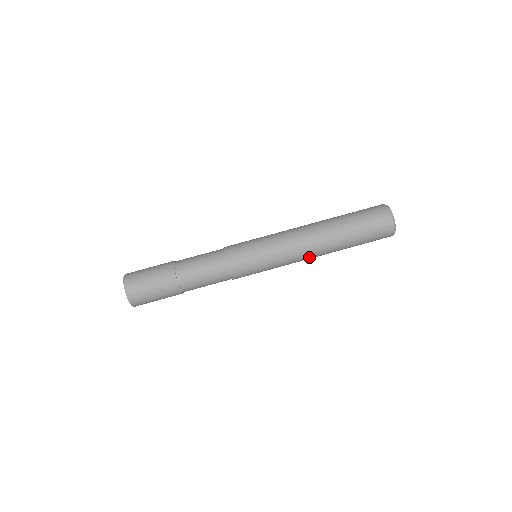
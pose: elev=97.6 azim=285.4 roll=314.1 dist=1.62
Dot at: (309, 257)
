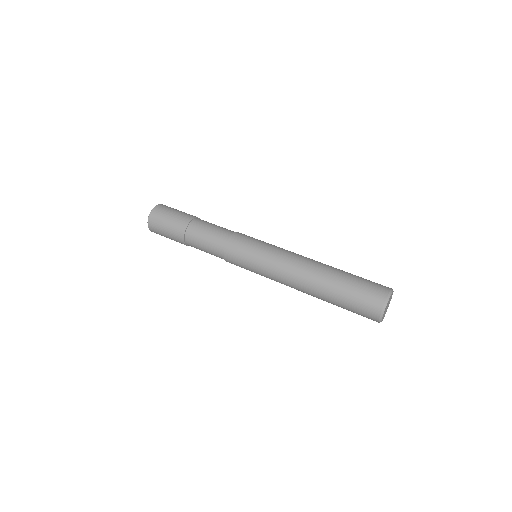
Dot at: (293, 282)
